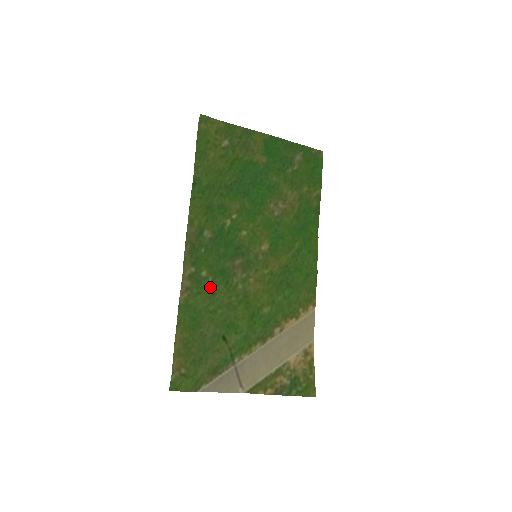
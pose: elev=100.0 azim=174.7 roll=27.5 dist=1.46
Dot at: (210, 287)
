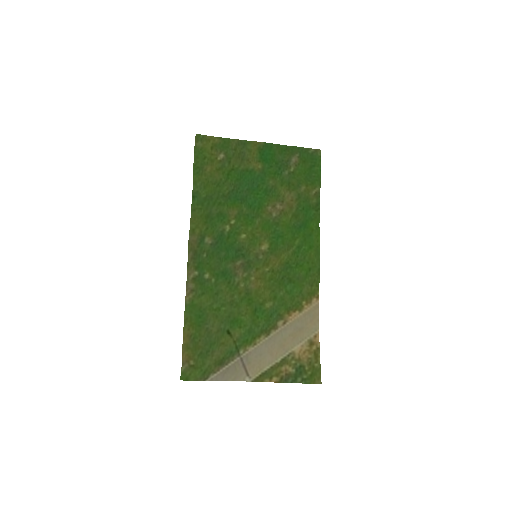
Dot at: (213, 287)
